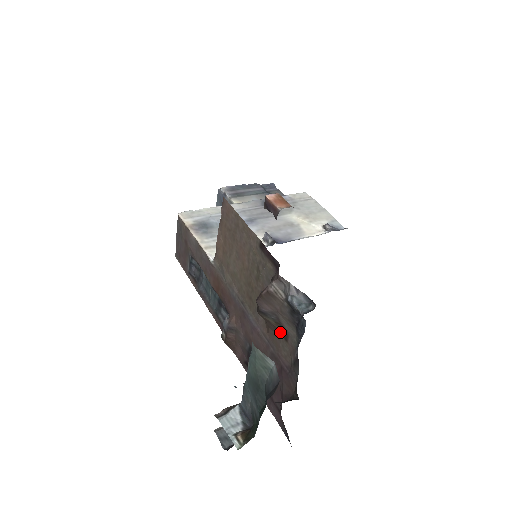
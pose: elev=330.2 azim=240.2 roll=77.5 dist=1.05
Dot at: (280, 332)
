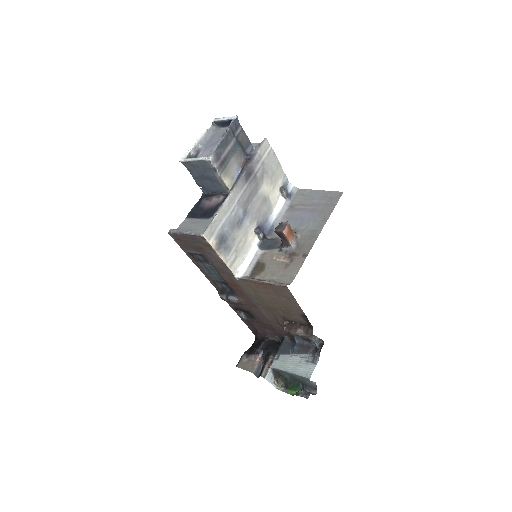
Dot at: occluded
